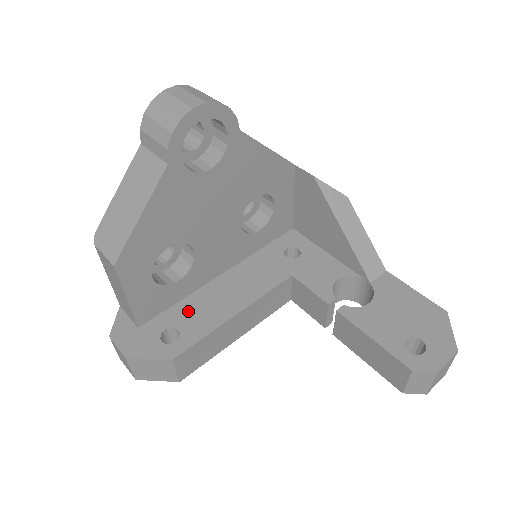
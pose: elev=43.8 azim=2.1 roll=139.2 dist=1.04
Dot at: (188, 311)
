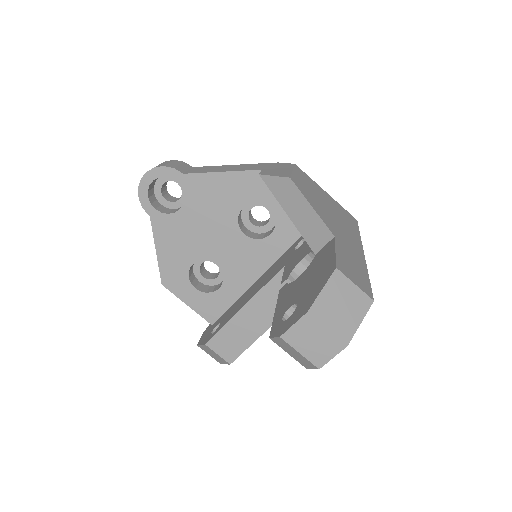
Dot at: (231, 310)
